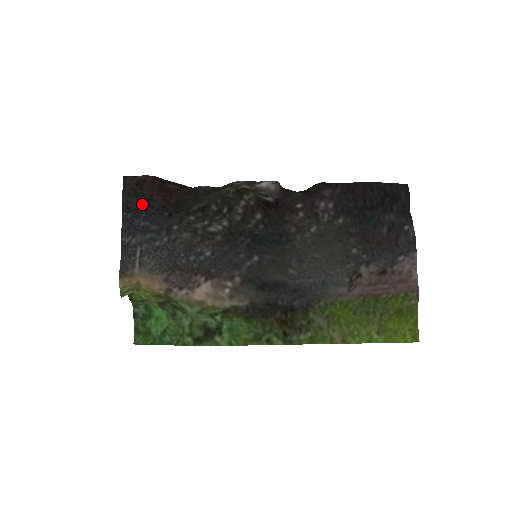
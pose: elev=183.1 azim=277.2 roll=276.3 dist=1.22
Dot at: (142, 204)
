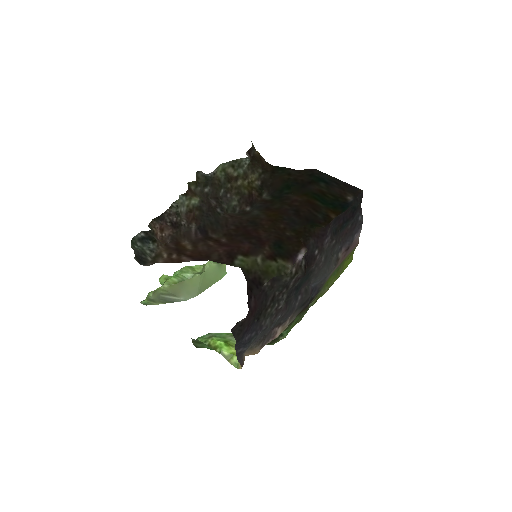
Dot at: (245, 331)
